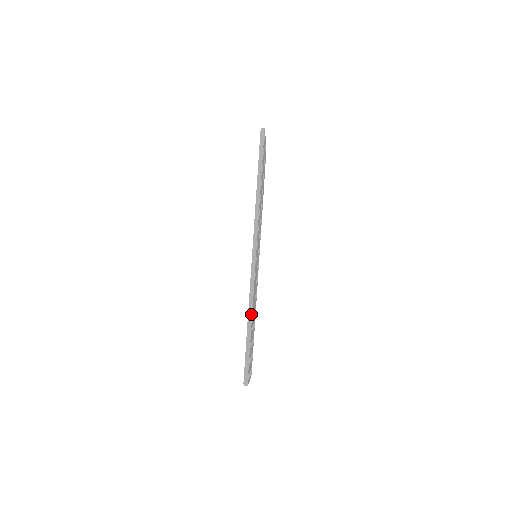
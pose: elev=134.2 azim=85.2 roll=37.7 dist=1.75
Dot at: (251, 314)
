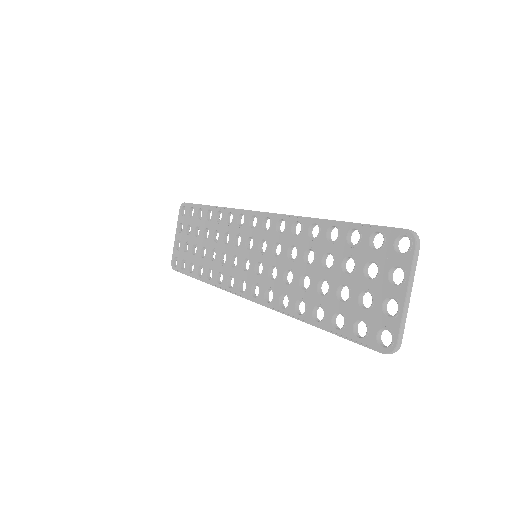
Dot at: (323, 219)
